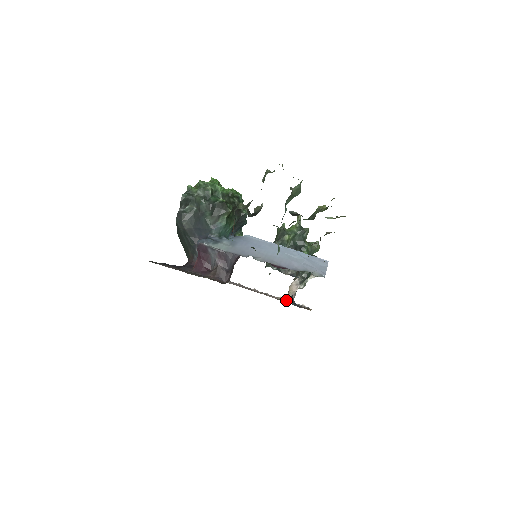
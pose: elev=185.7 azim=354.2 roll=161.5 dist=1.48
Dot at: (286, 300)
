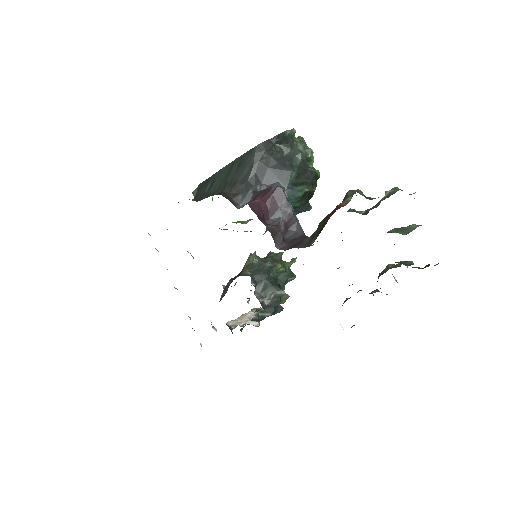
Dot at: occluded
